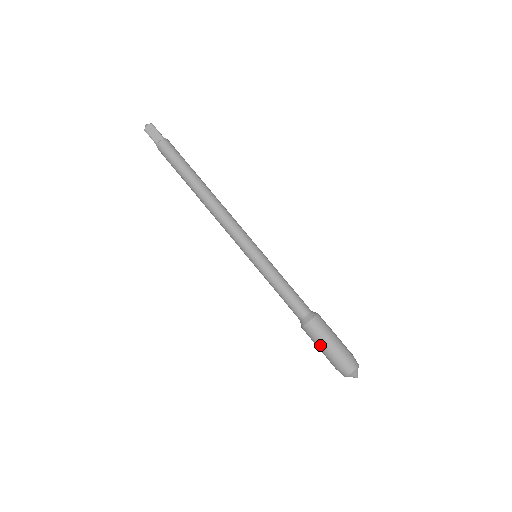
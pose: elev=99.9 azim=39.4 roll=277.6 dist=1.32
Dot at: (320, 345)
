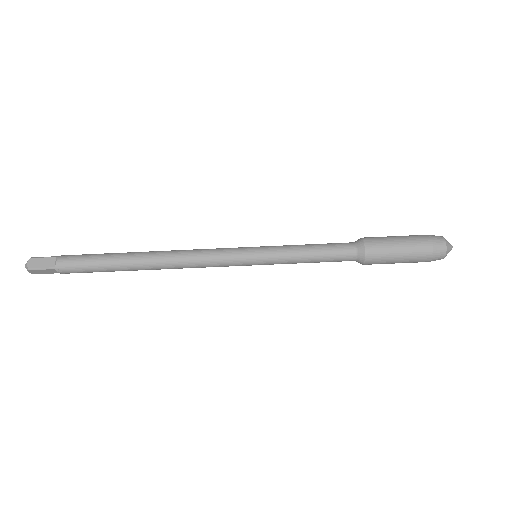
Dot at: (392, 263)
